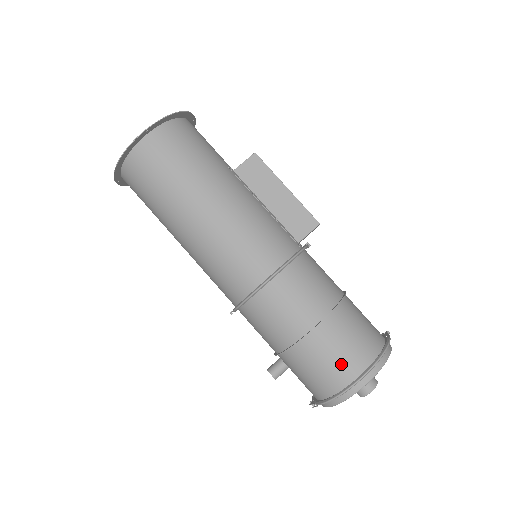
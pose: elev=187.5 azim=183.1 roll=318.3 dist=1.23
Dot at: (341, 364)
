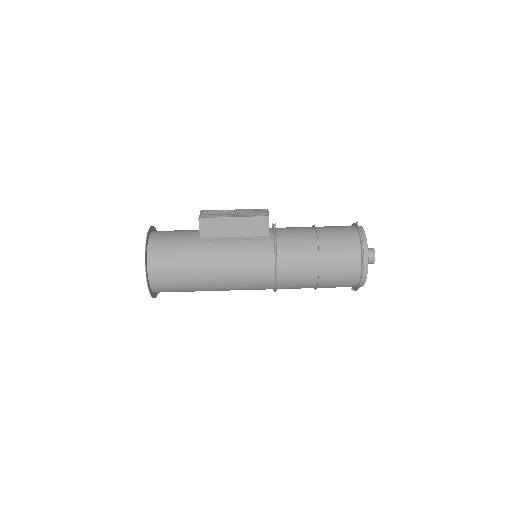
Dot at: (347, 275)
